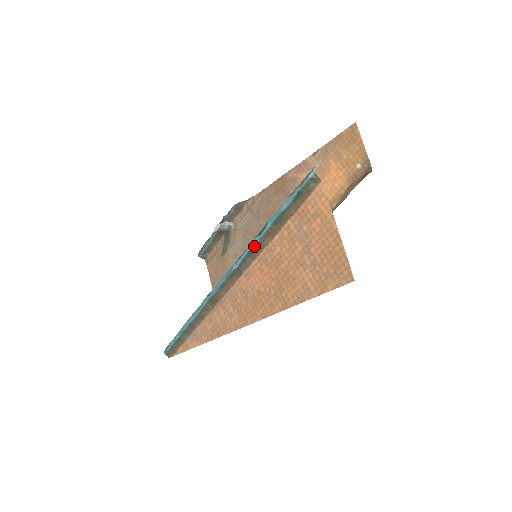
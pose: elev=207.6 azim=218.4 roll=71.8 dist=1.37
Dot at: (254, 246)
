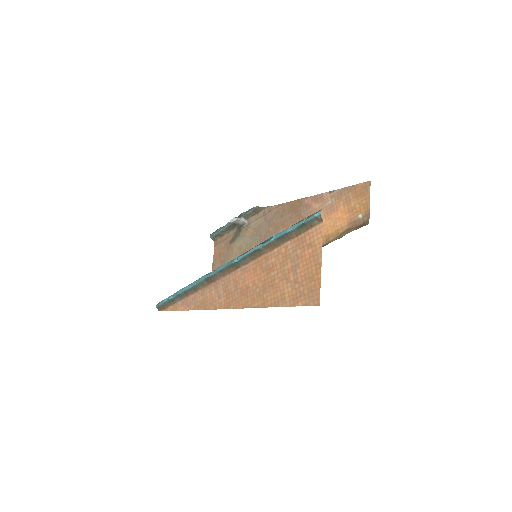
Dot at: (256, 250)
